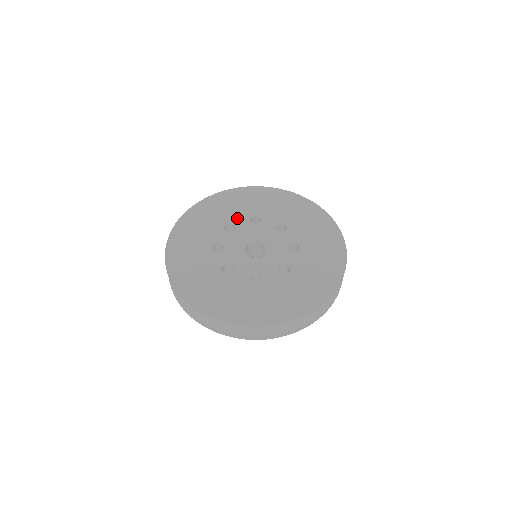
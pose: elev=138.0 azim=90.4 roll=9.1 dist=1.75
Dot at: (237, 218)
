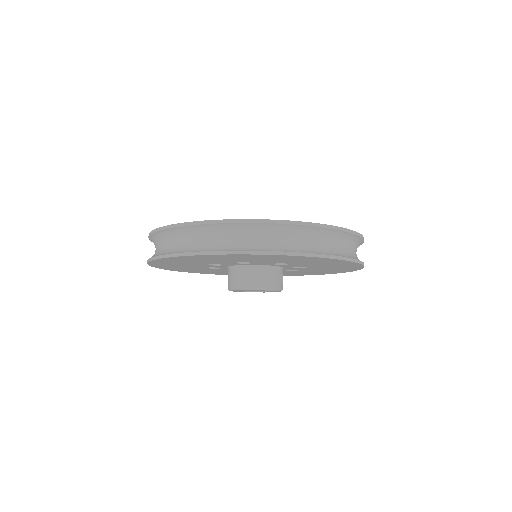
Dot at: occluded
